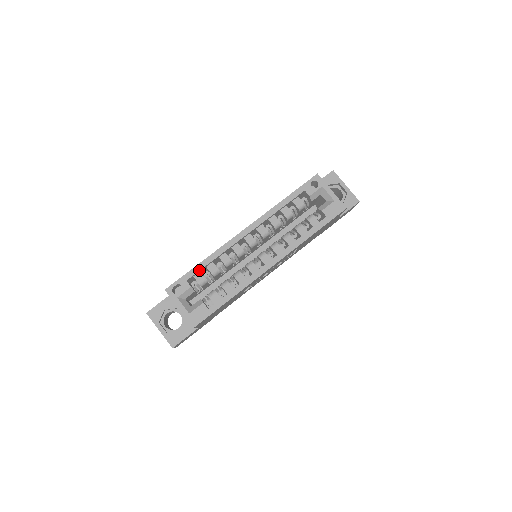
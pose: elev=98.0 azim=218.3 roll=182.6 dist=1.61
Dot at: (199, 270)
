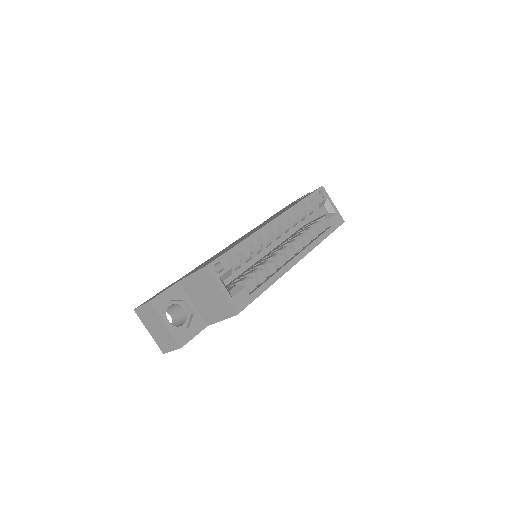
Dot at: (238, 251)
